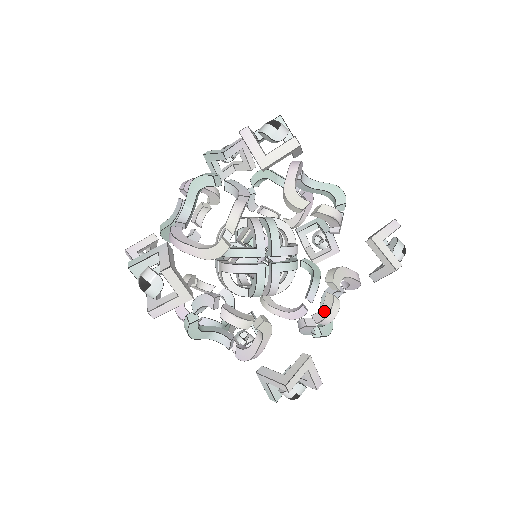
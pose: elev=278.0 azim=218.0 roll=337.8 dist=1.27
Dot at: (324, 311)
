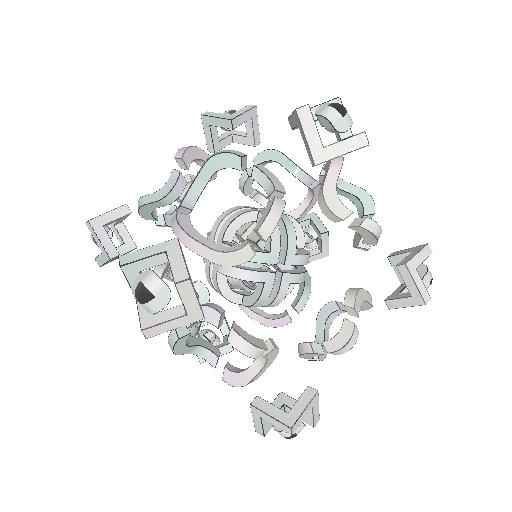
Dot at: (340, 340)
